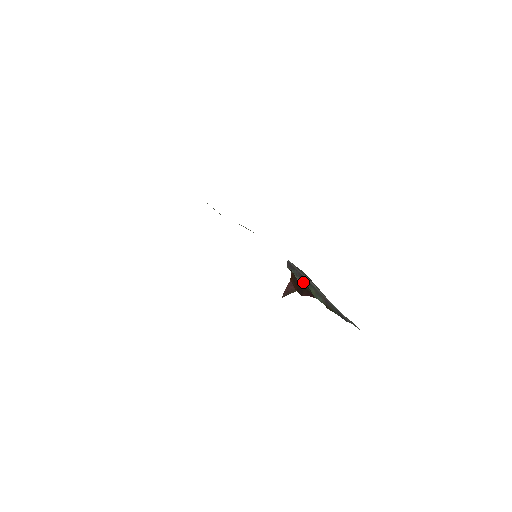
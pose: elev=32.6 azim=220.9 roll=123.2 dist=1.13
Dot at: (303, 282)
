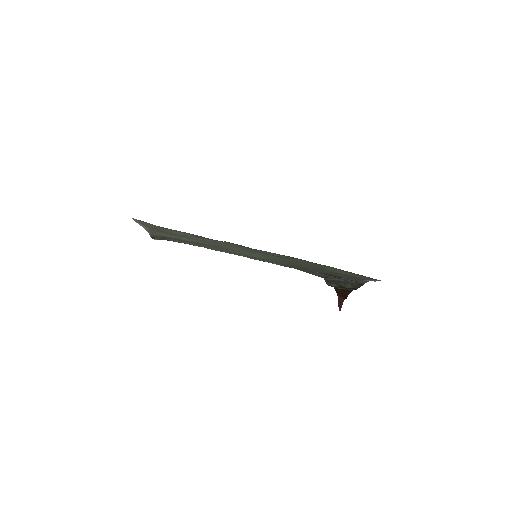
Dot at: (336, 285)
